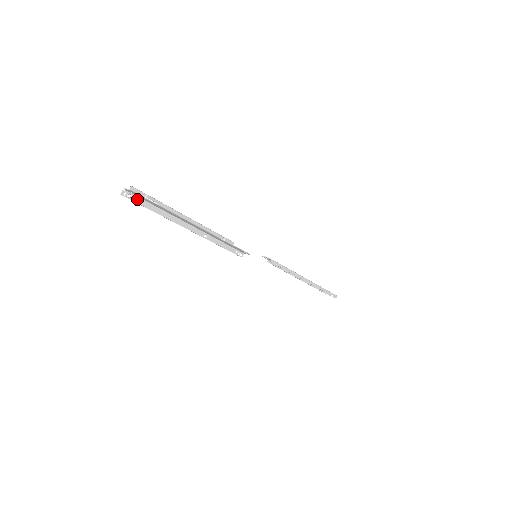
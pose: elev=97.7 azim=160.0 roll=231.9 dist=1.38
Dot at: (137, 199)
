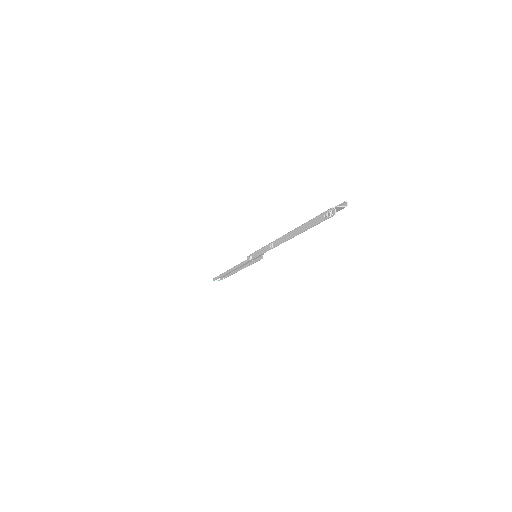
Dot at: (323, 217)
